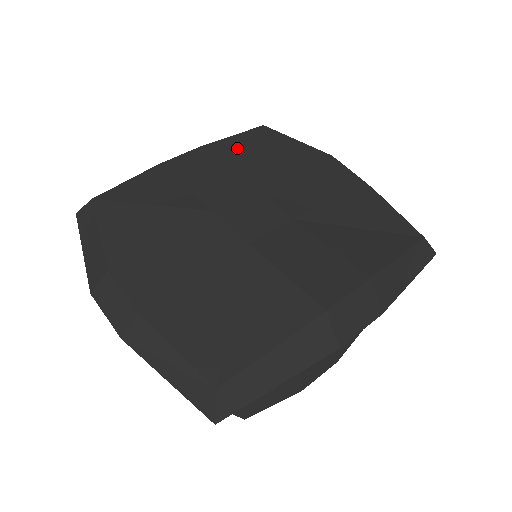
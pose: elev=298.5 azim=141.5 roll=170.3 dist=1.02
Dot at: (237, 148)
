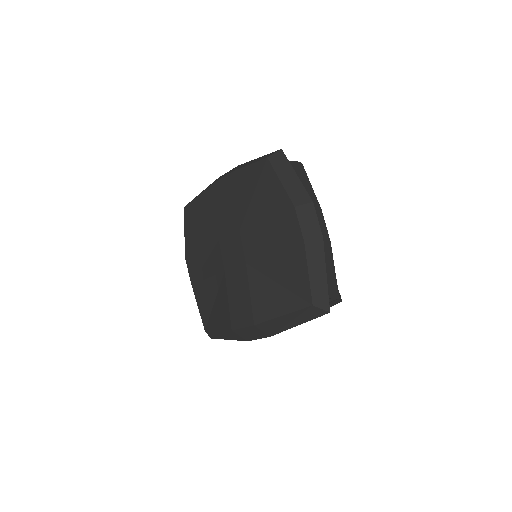
Dot at: (245, 182)
